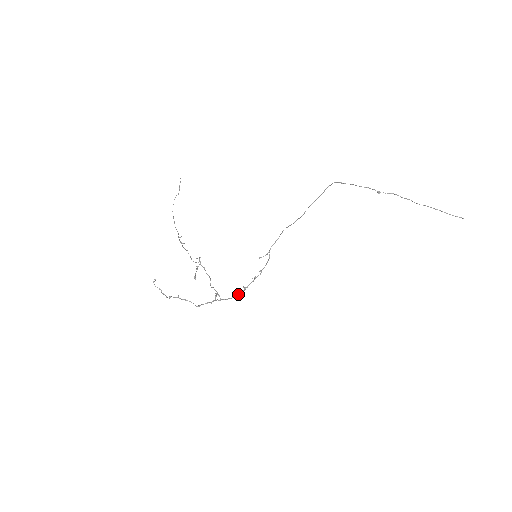
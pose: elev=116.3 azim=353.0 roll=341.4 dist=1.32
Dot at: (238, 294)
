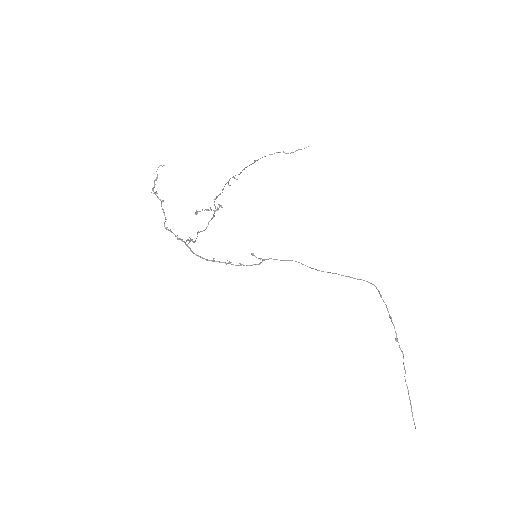
Dot at: (204, 258)
